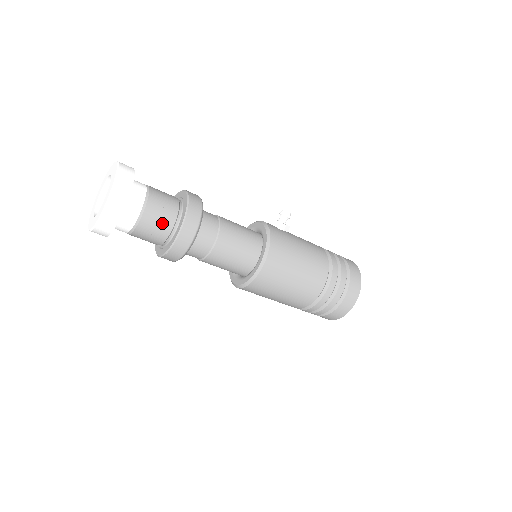
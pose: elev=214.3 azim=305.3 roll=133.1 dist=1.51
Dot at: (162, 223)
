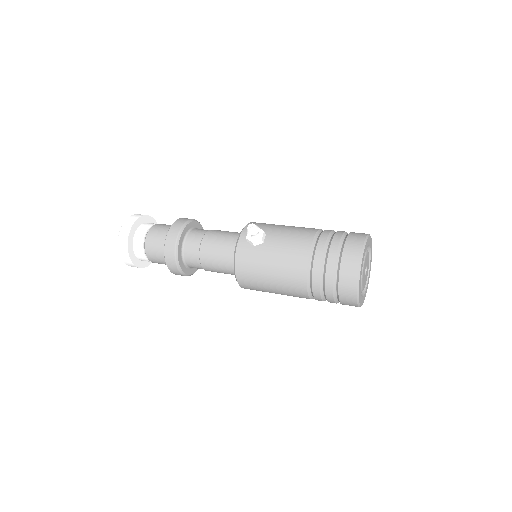
Dot at: (162, 262)
